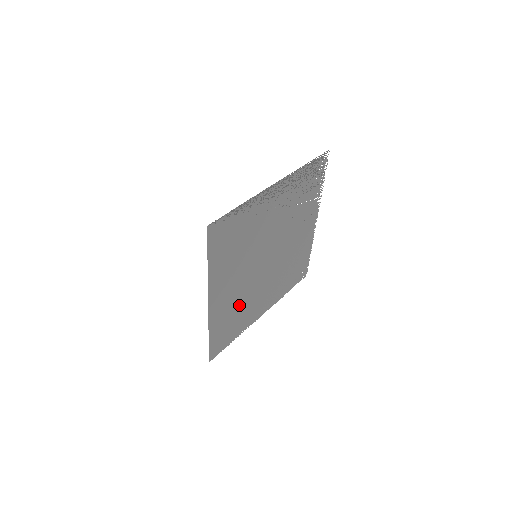
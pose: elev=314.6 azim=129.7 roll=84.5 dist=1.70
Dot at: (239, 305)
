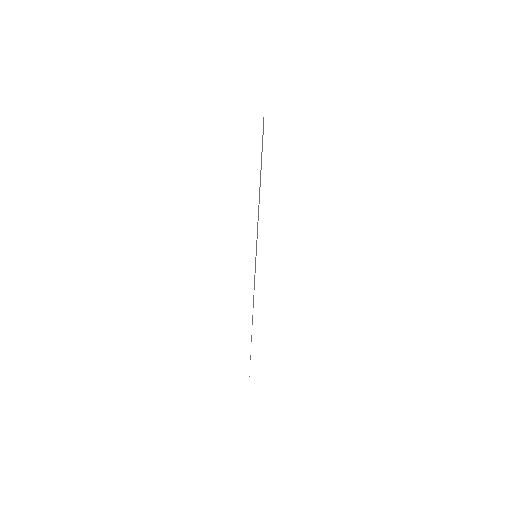
Dot at: occluded
